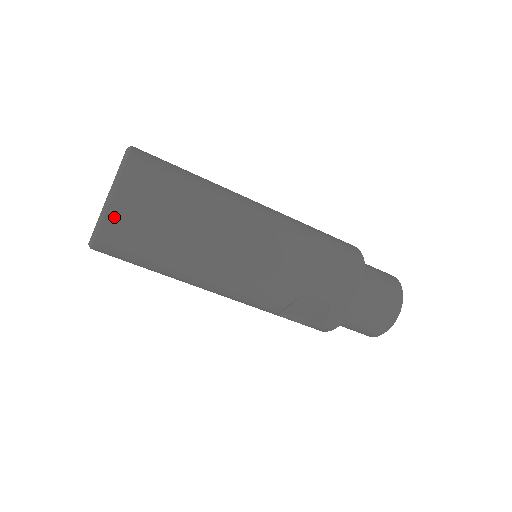
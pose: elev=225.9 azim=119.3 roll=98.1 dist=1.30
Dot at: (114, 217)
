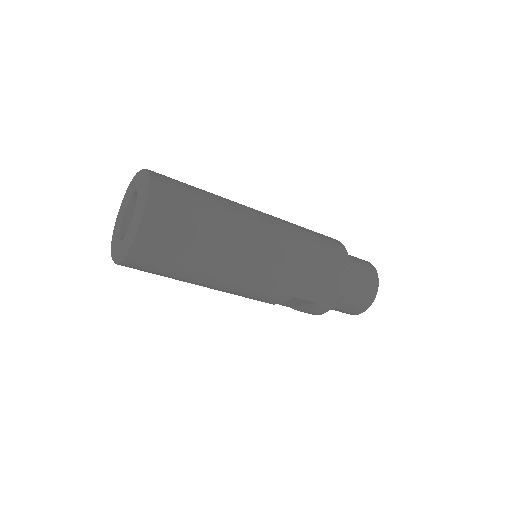
Dot at: (136, 252)
